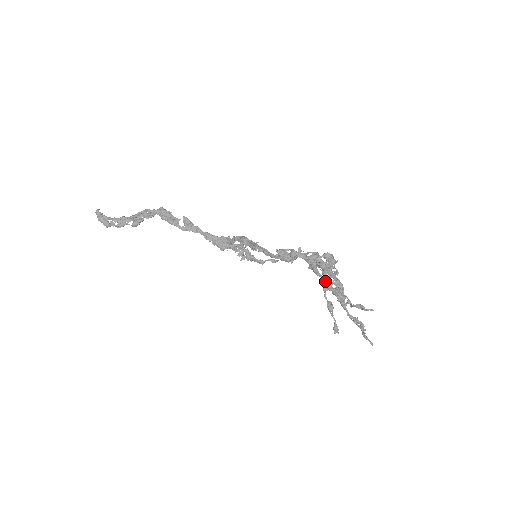
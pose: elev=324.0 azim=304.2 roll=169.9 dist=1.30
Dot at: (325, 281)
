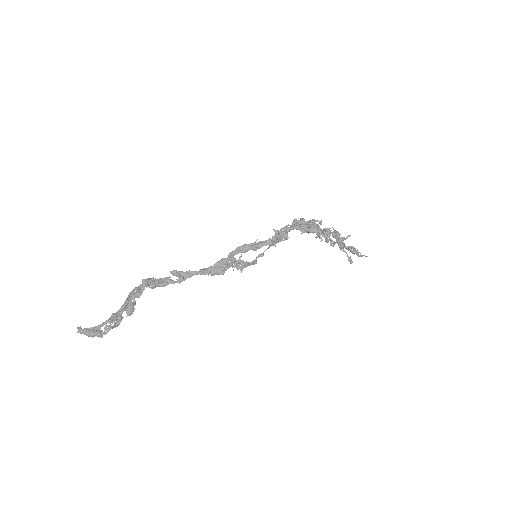
Dot at: (324, 231)
